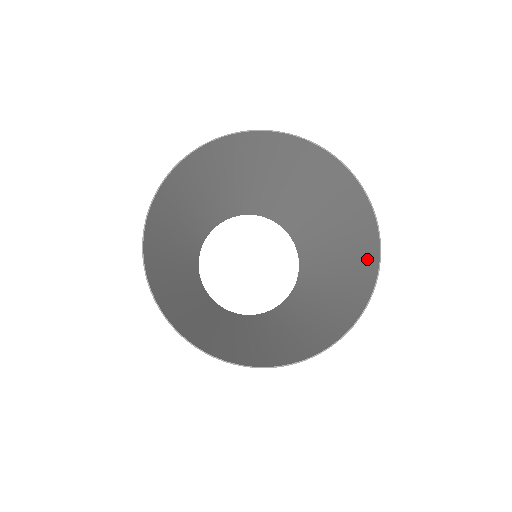
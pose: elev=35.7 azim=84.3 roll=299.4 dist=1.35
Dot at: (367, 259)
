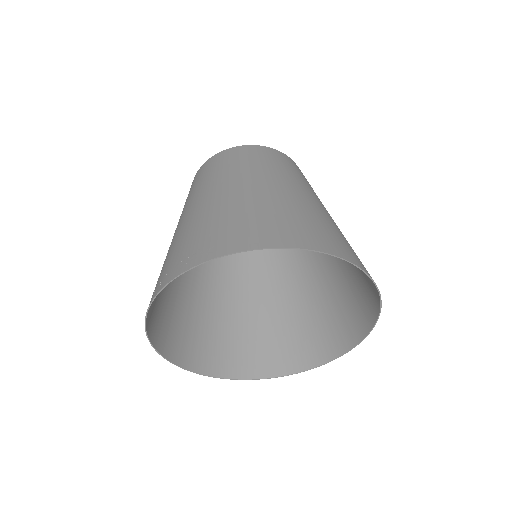
Dot at: (335, 337)
